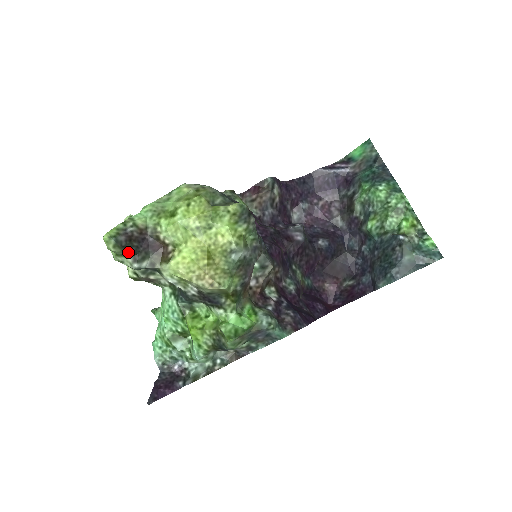
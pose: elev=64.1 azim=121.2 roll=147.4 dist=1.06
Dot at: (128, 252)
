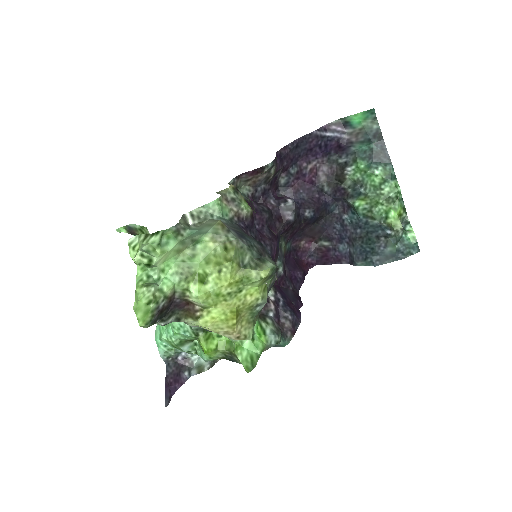
Dot at: (158, 321)
